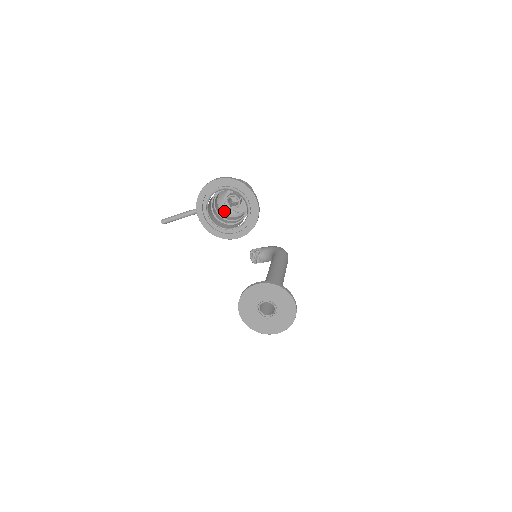
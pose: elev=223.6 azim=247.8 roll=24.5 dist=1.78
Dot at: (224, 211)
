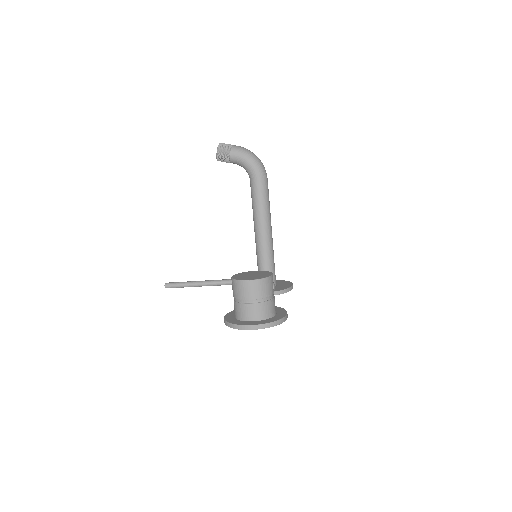
Dot at: occluded
